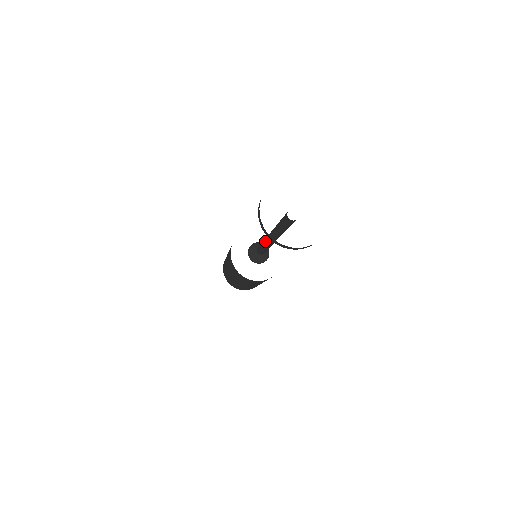
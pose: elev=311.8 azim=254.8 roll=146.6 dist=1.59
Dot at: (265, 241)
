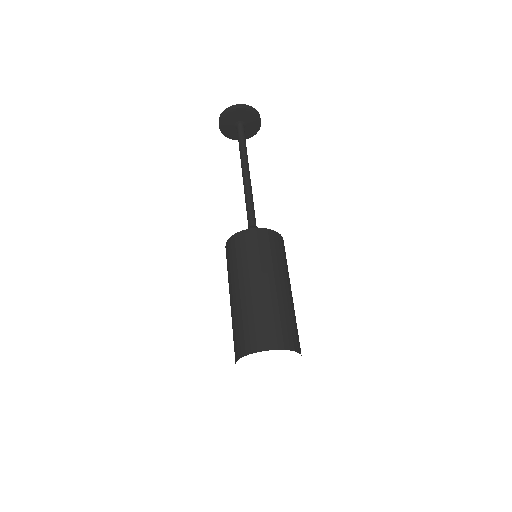
Dot at: occluded
